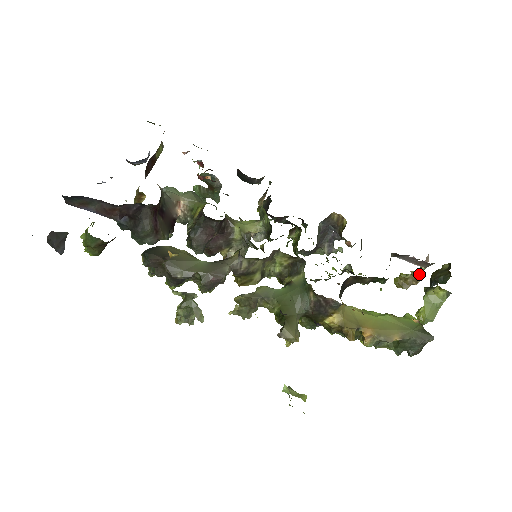
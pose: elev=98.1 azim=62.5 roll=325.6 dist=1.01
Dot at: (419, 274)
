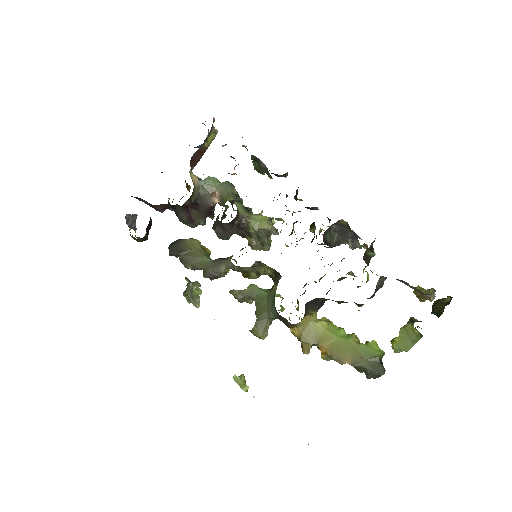
Dot at: (428, 295)
